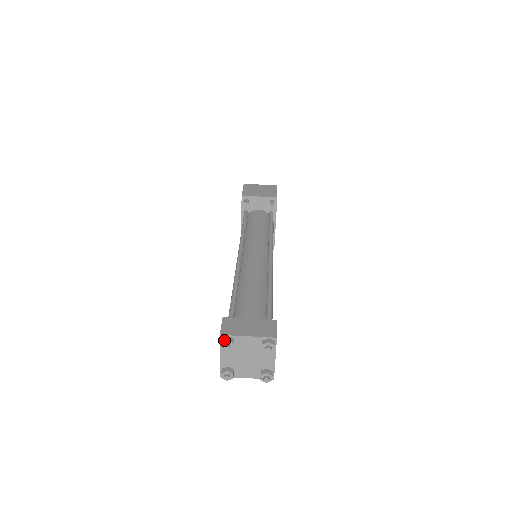
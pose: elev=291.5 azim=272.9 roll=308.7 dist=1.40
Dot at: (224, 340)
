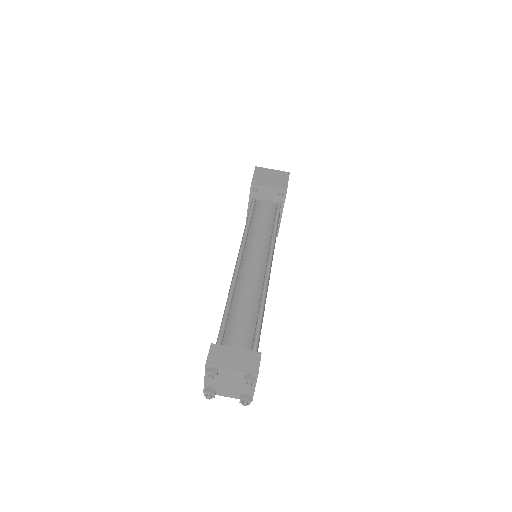
Dot at: (209, 371)
